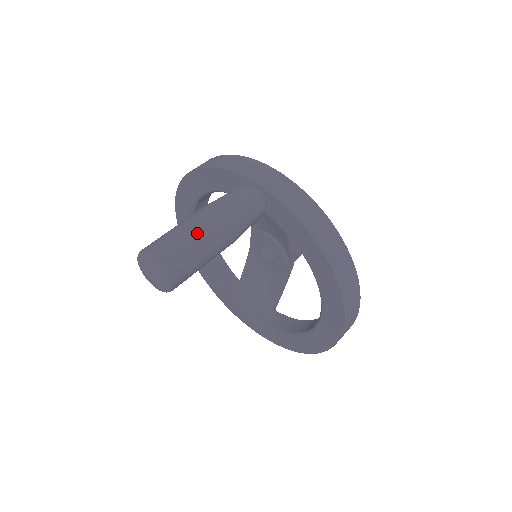
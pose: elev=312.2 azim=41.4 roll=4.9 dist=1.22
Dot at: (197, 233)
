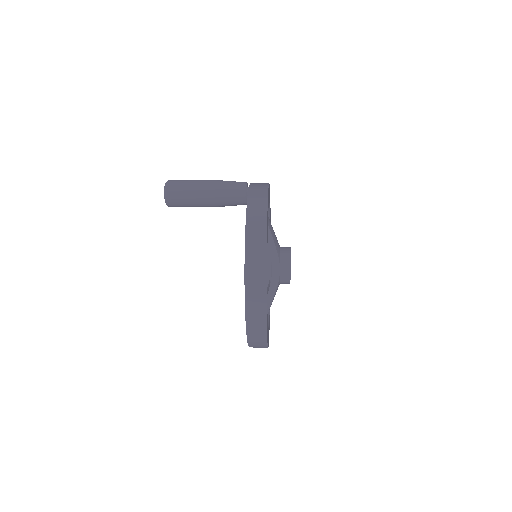
Dot at: (195, 181)
